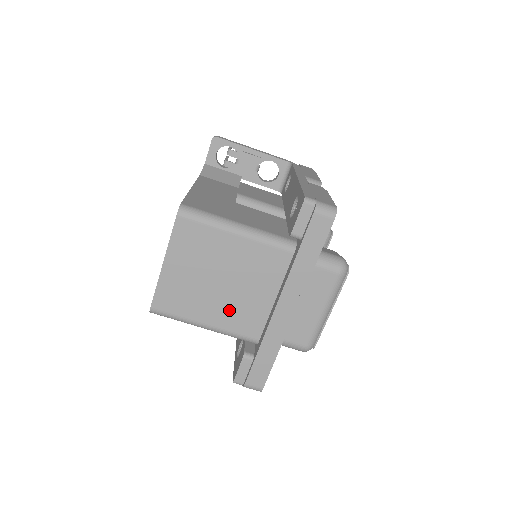
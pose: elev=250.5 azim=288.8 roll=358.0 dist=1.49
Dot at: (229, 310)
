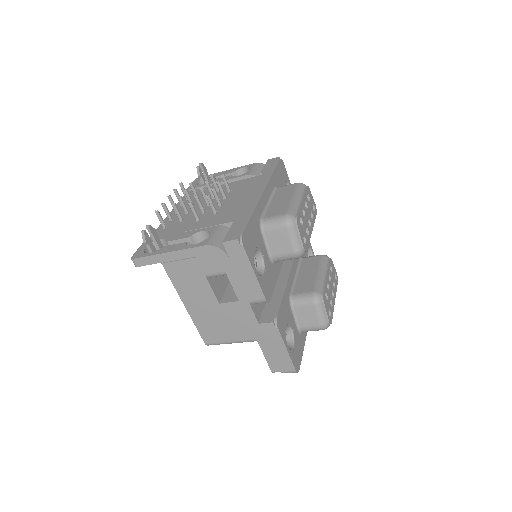
Dot at: occluded
